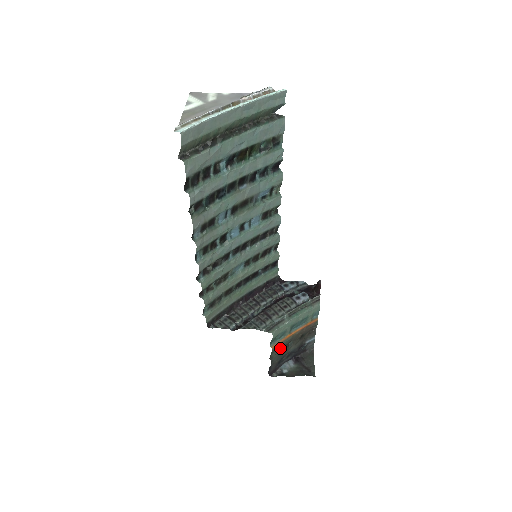
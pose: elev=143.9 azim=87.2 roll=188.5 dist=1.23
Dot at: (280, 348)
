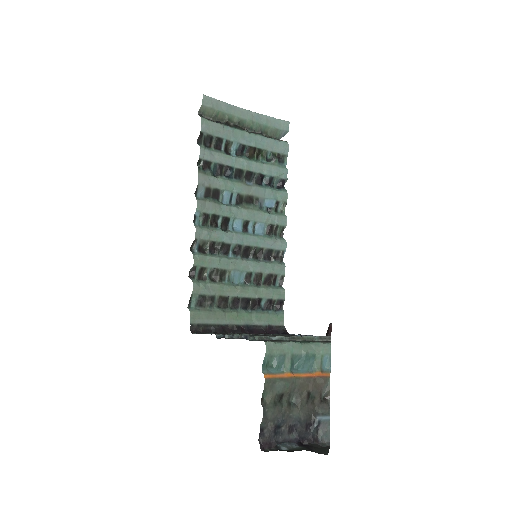
Dot at: (277, 393)
